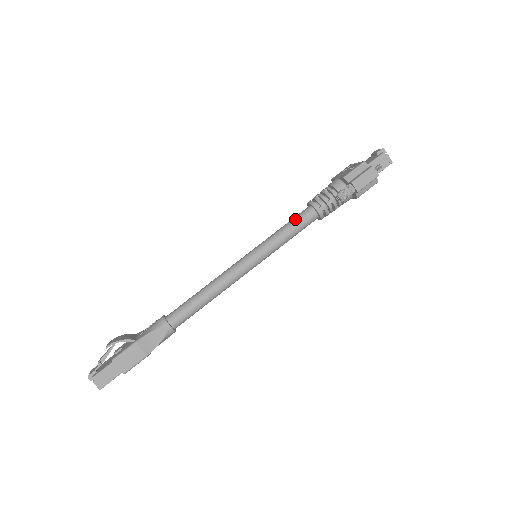
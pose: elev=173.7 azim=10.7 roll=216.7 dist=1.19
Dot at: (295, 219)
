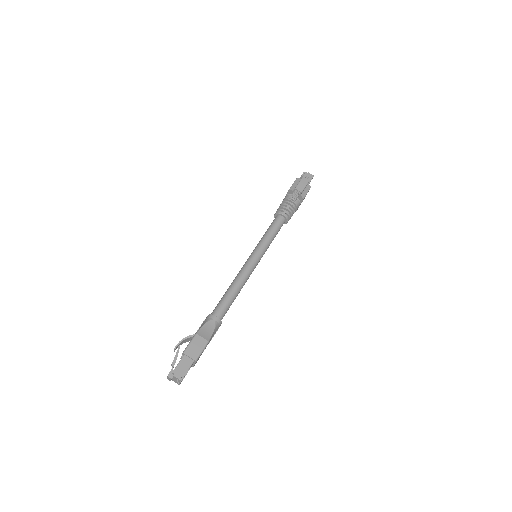
Dot at: (271, 225)
